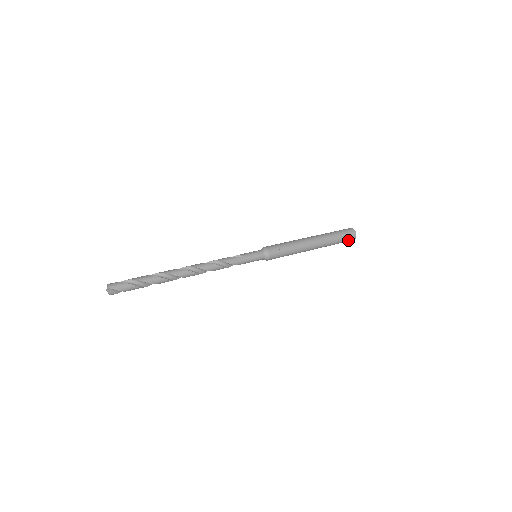
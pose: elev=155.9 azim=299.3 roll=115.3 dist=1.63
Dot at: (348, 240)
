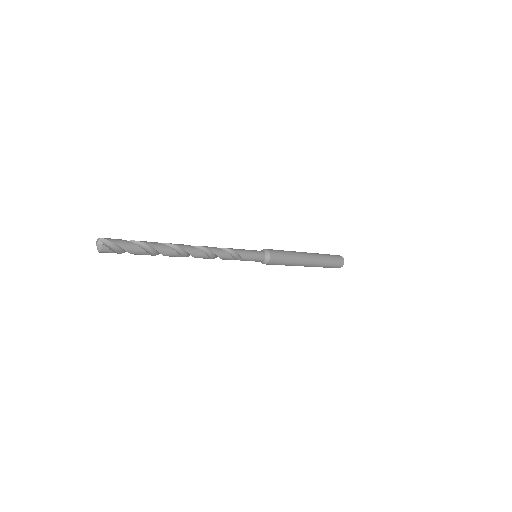
Dot at: (338, 261)
